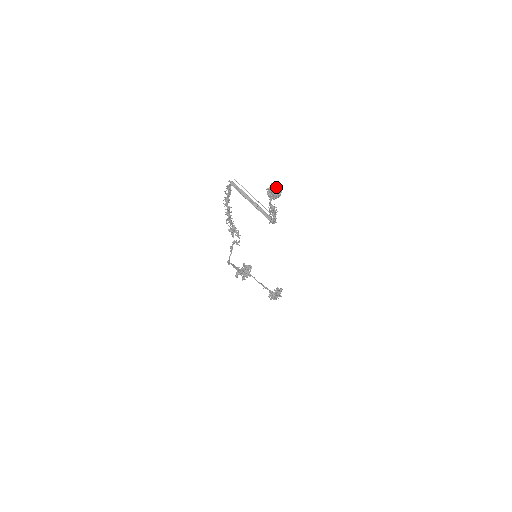
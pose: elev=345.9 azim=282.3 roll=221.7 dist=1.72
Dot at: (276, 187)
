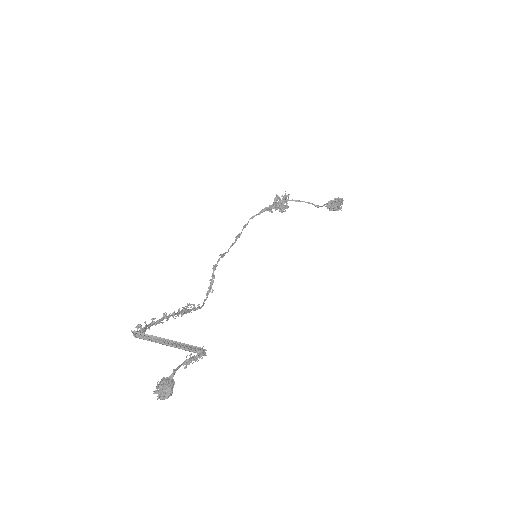
Dot at: (159, 398)
